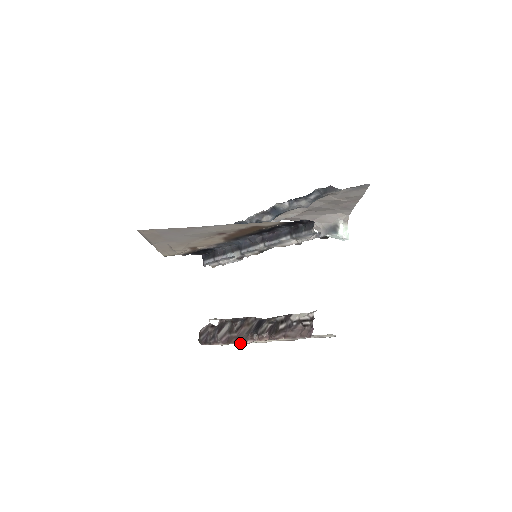
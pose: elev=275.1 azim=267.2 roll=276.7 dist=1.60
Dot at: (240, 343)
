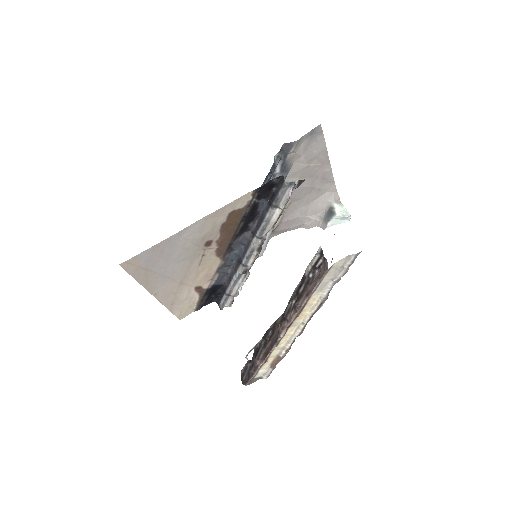
Dot at: (281, 354)
